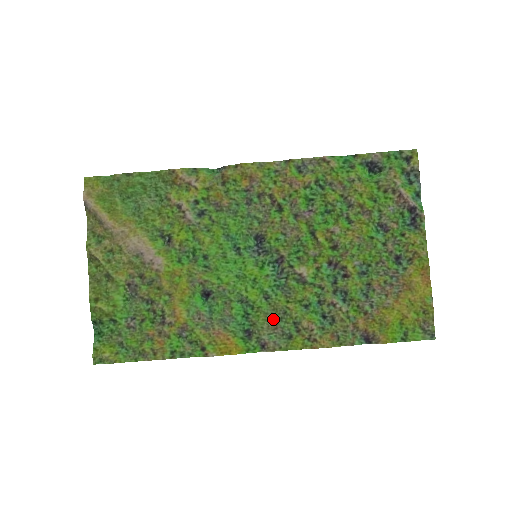
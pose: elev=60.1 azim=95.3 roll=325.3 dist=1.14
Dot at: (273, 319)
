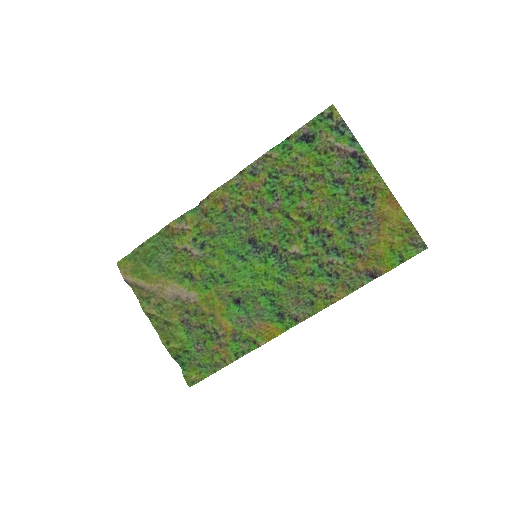
Dot at: (293, 296)
